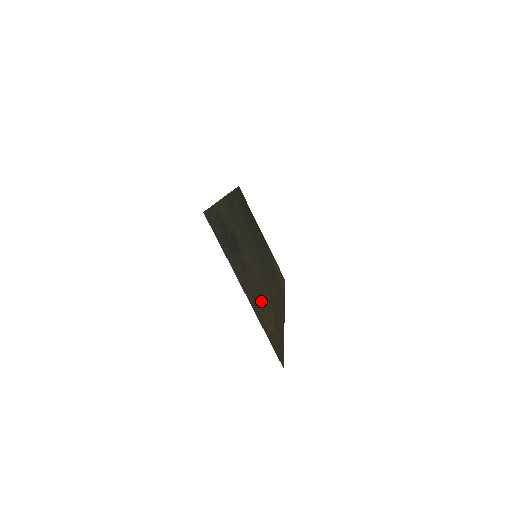
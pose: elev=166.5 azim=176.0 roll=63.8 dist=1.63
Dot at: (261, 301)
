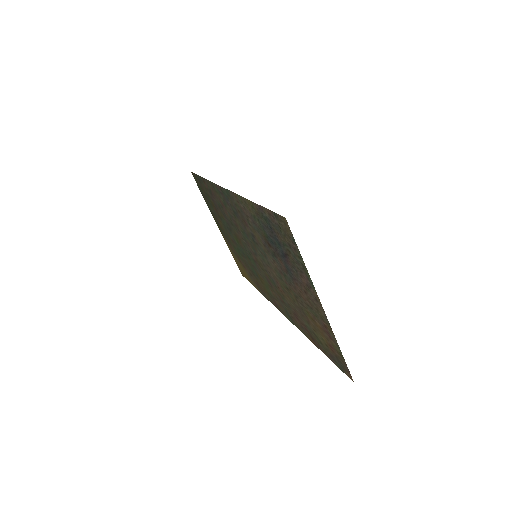
Dot at: (305, 311)
